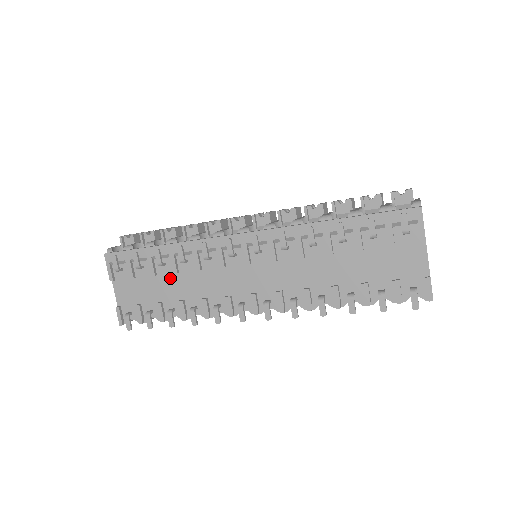
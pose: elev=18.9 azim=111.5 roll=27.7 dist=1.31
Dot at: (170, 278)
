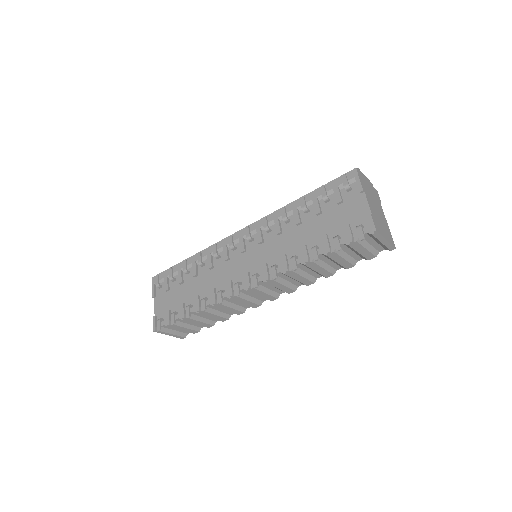
Dot at: (192, 282)
